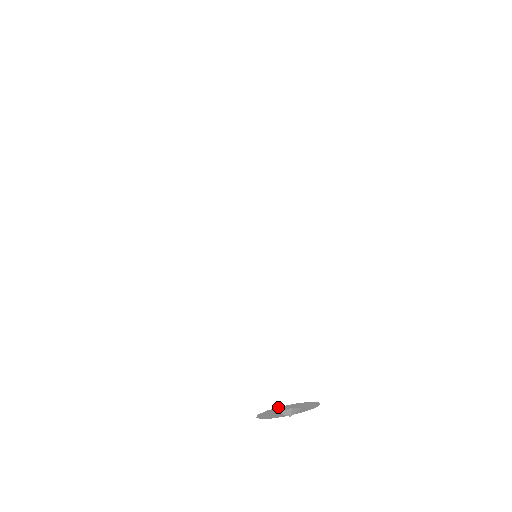
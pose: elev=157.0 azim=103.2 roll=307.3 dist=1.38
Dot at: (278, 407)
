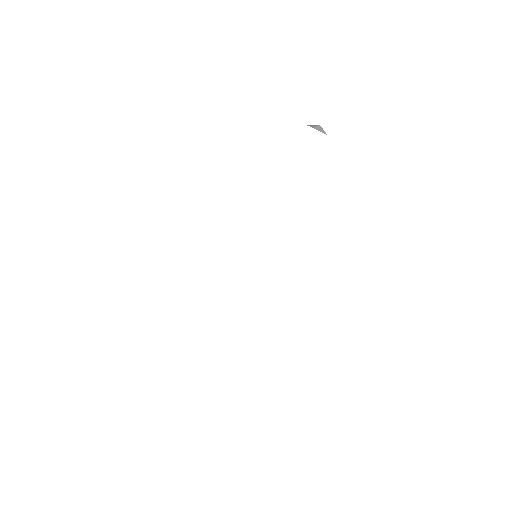
Dot at: occluded
